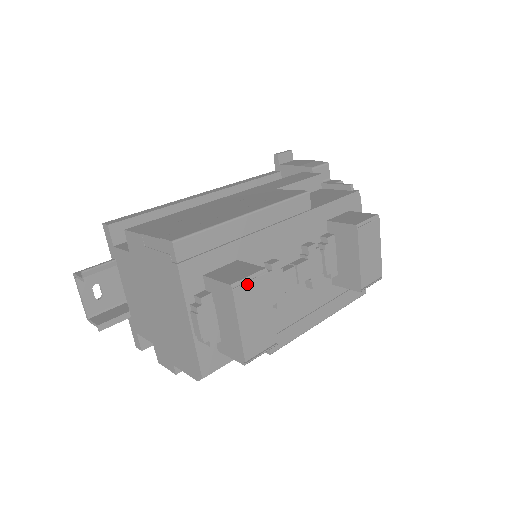
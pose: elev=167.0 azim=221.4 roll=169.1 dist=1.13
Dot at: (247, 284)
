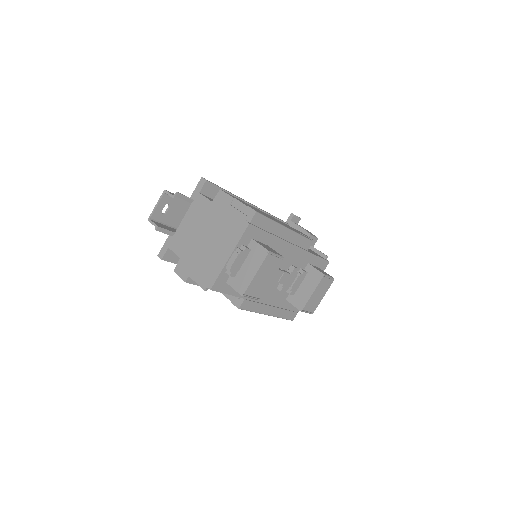
Dot at: (274, 257)
